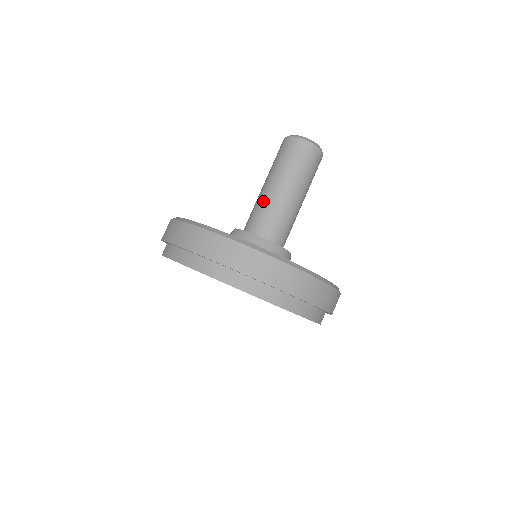
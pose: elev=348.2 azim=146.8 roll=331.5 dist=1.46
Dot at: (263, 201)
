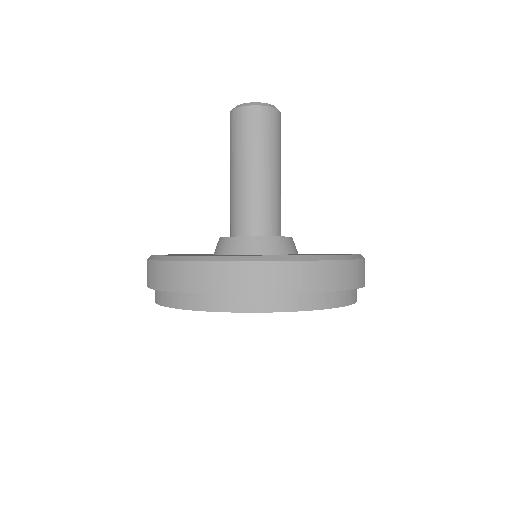
Dot at: (233, 195)
